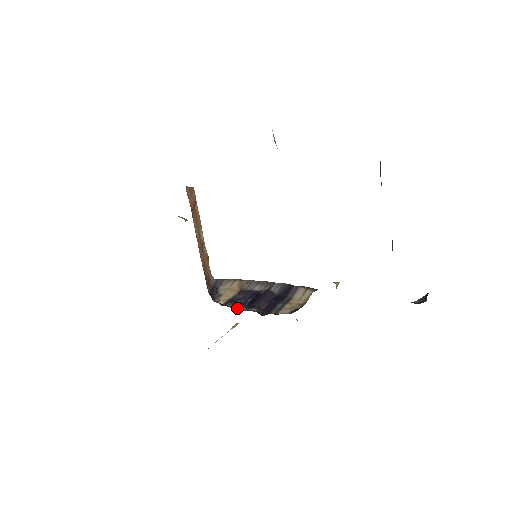
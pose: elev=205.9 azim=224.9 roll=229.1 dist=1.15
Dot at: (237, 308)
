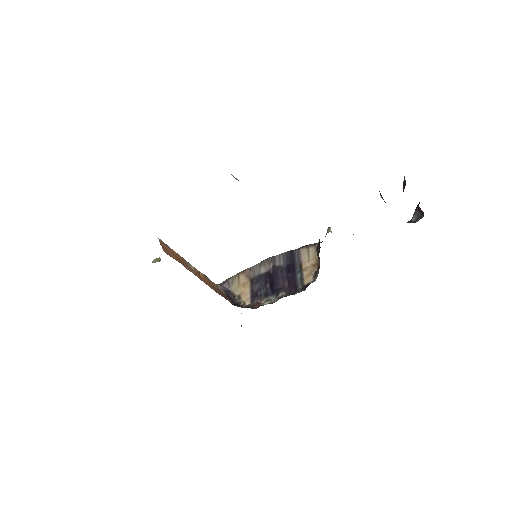
Dot at: (267, 301)
